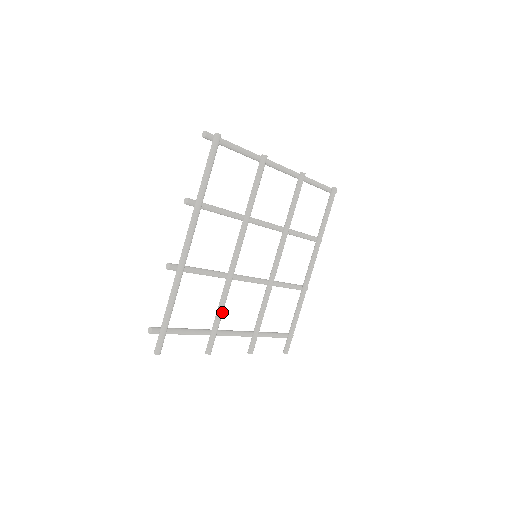
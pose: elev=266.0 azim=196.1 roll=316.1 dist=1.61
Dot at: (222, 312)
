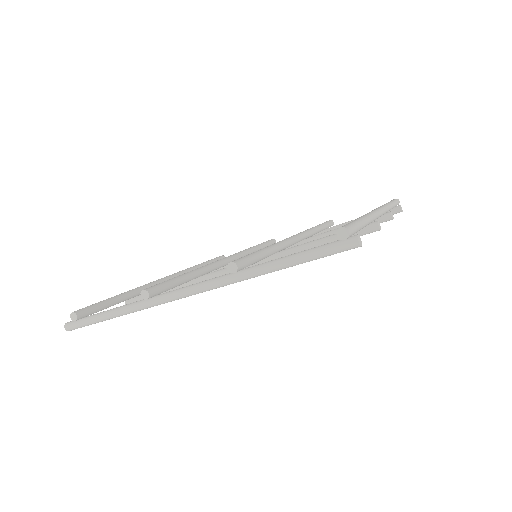
Dot at: occluded
